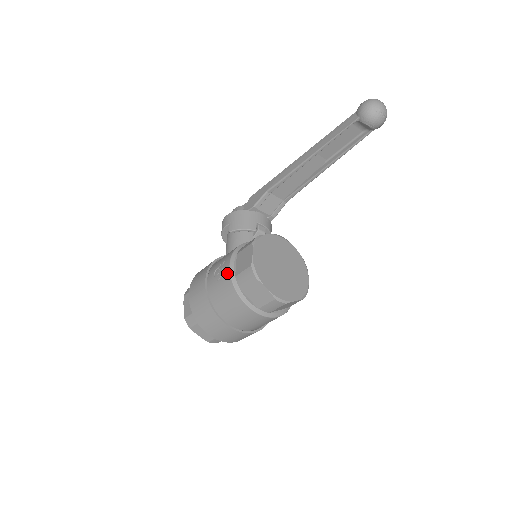
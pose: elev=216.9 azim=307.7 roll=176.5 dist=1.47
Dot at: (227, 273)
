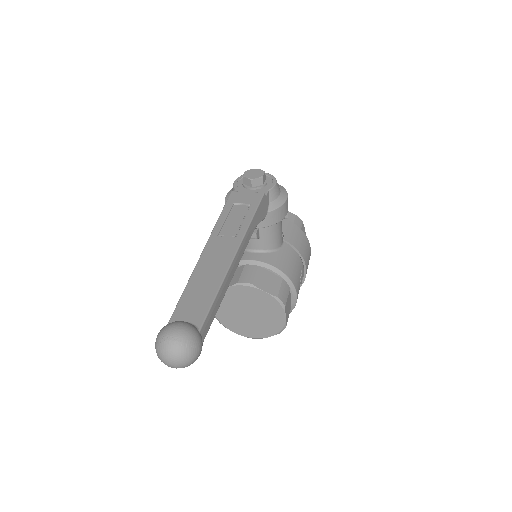
Dot at: occluded
